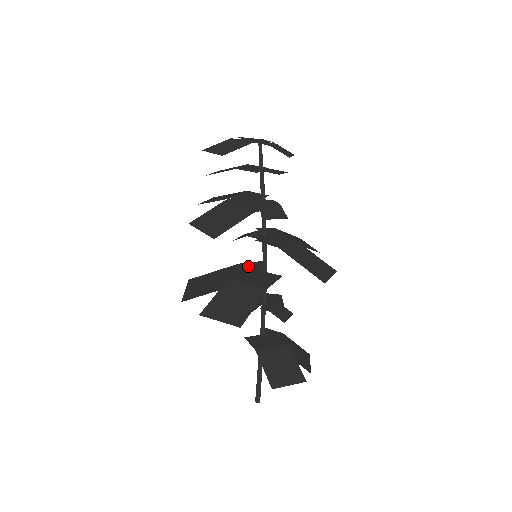
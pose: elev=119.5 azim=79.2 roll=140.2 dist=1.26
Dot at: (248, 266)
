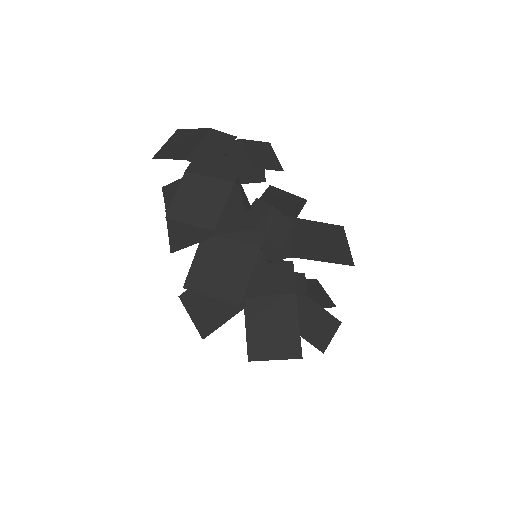
Dot at: occluded
